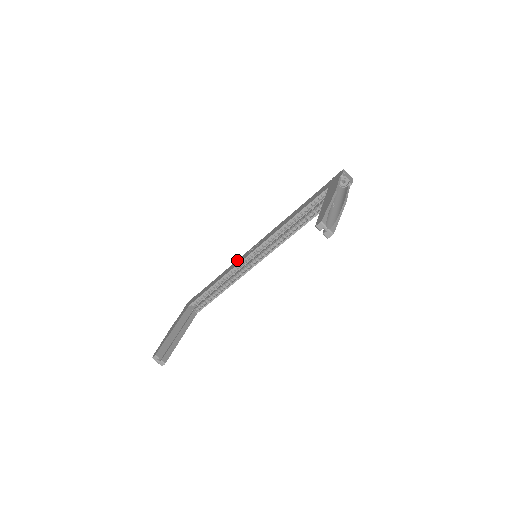
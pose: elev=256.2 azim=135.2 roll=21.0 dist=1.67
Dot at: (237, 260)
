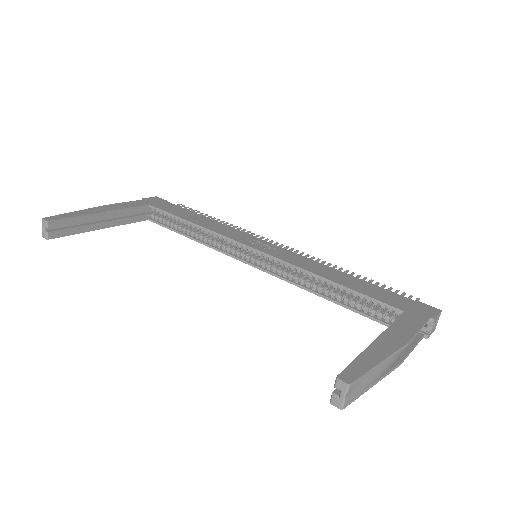
Dot at: (238, 230)
